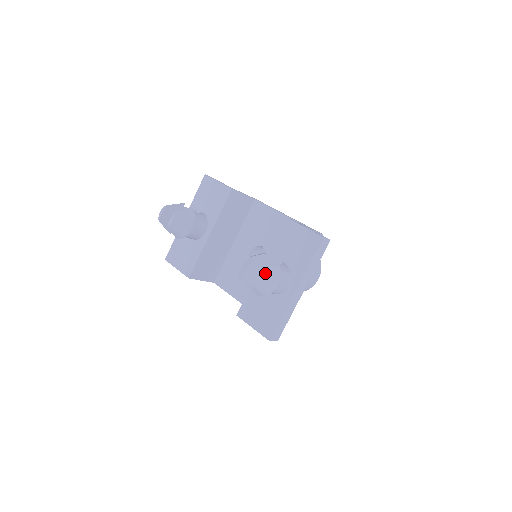
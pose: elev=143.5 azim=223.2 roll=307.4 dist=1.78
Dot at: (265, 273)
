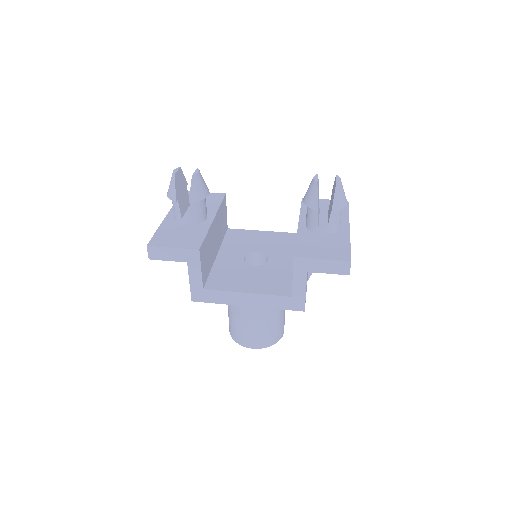
Dot at: occluded
